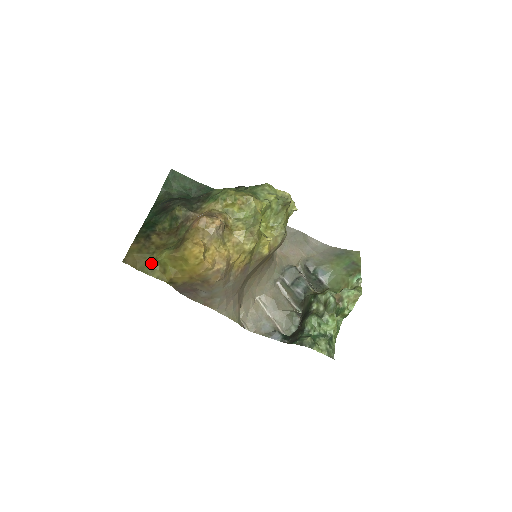
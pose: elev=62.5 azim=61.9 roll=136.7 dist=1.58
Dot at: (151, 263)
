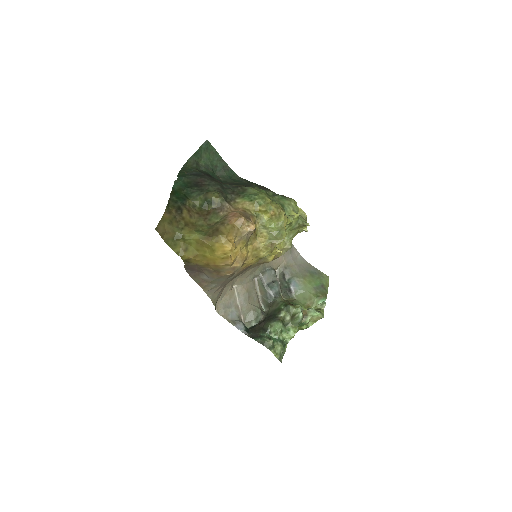
Dot at: (177, 238)
